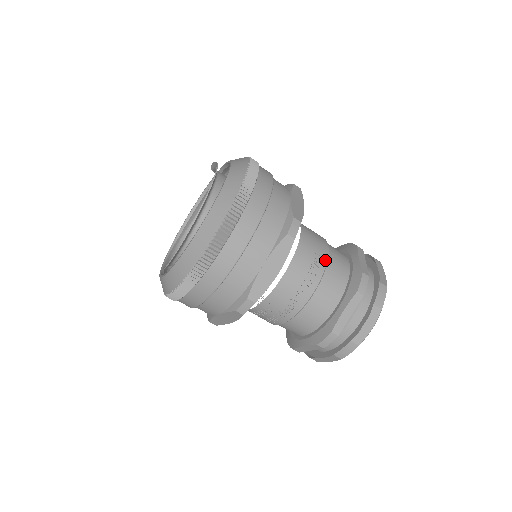
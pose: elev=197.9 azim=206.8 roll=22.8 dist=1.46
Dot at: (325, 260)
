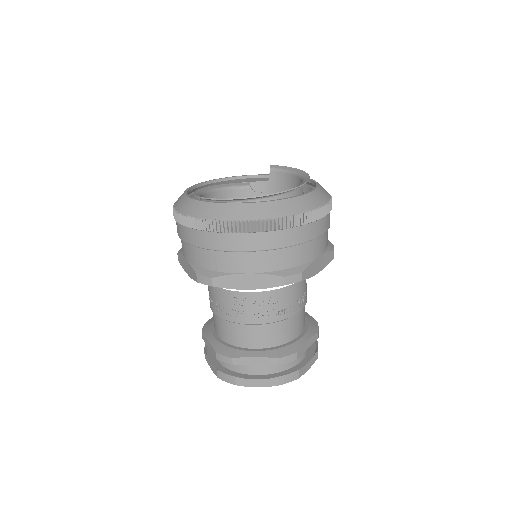
Dot at: occluded
